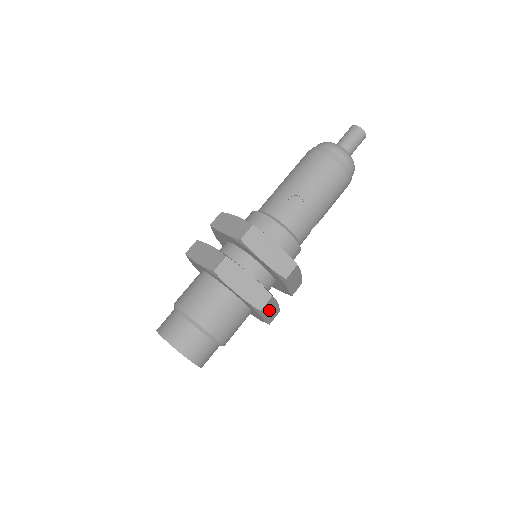
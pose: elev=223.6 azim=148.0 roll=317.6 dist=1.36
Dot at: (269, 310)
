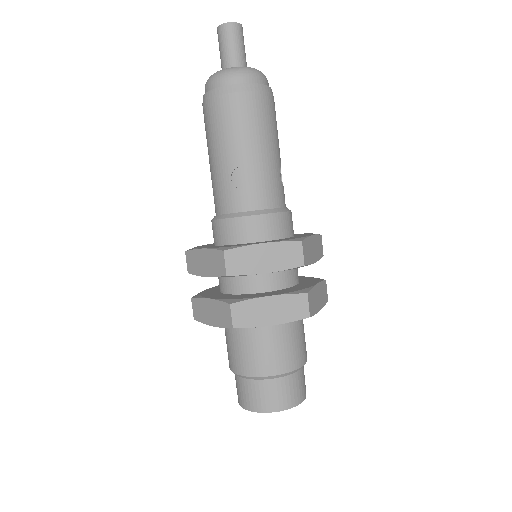
Dot at: (316, 300)
